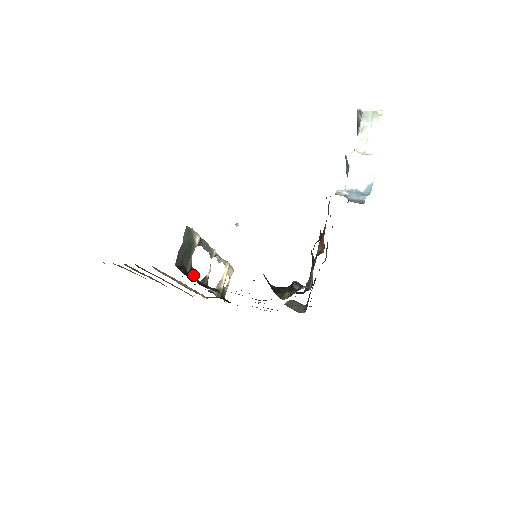
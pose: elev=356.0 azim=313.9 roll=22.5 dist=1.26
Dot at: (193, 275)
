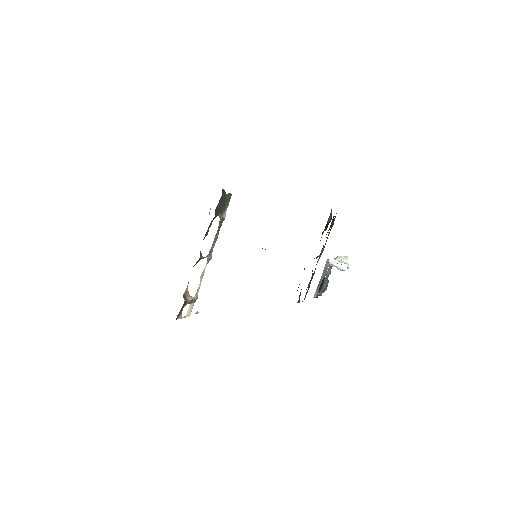
Dot at: (208, 227)
